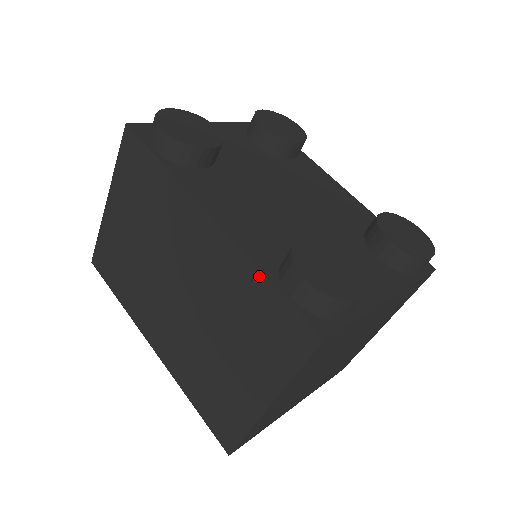
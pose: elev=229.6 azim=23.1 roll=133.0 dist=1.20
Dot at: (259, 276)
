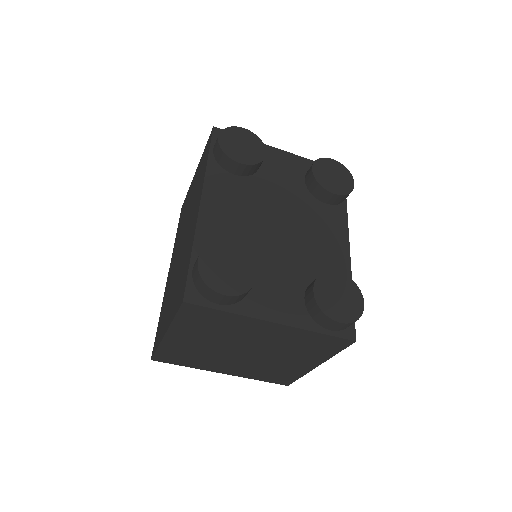
Dot at: (191, 249)
